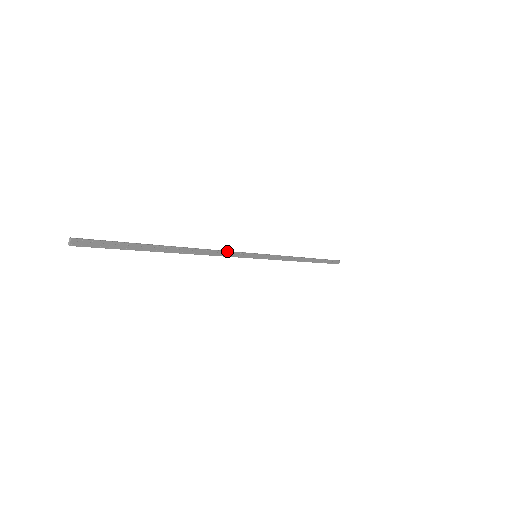
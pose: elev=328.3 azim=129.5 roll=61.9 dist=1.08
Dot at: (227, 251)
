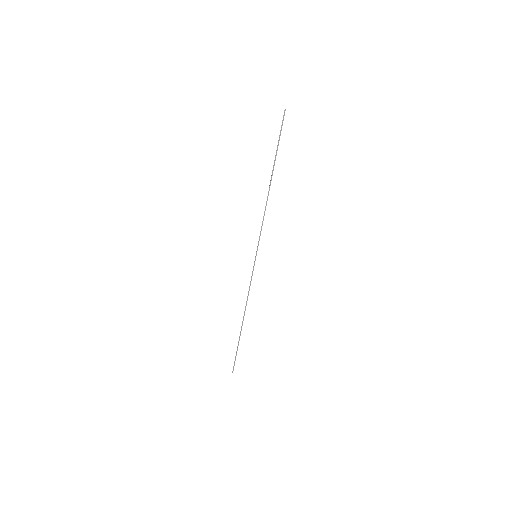
Dot at: occluded
